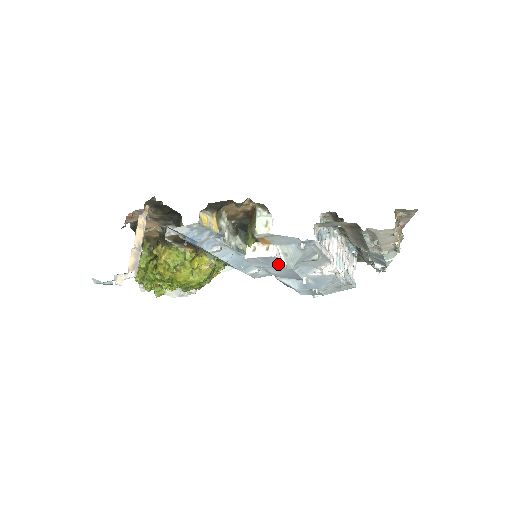
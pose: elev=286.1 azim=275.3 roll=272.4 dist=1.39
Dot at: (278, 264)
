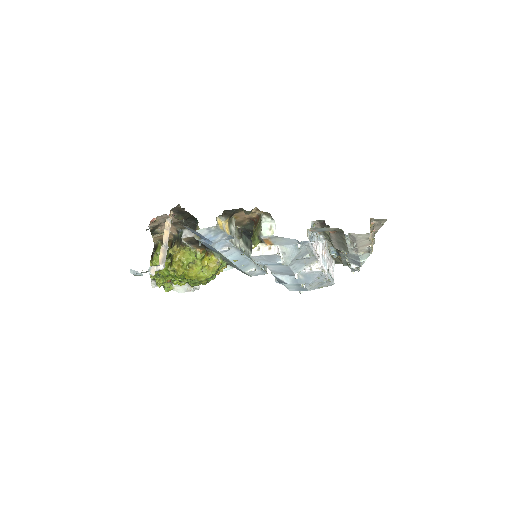
Dot at: (278, 261)
